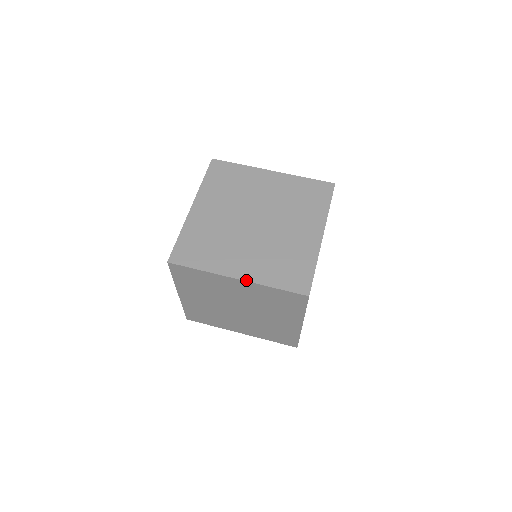
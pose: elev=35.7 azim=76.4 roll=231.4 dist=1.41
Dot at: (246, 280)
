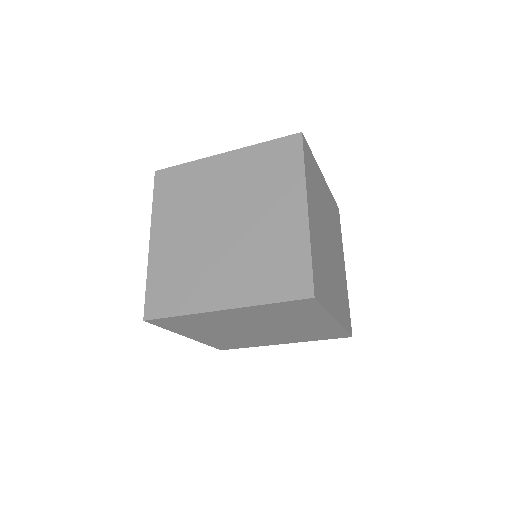
Dot at: (234, 307)
